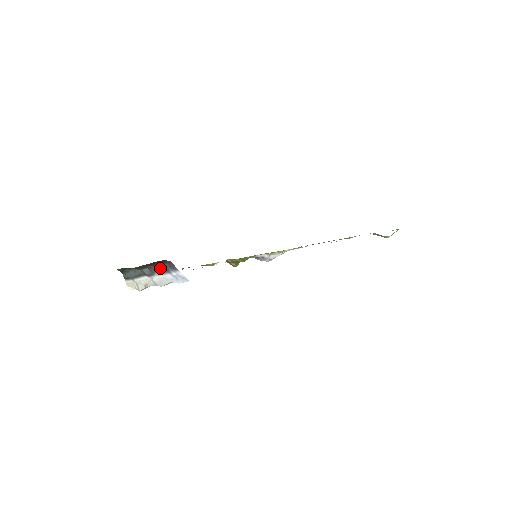
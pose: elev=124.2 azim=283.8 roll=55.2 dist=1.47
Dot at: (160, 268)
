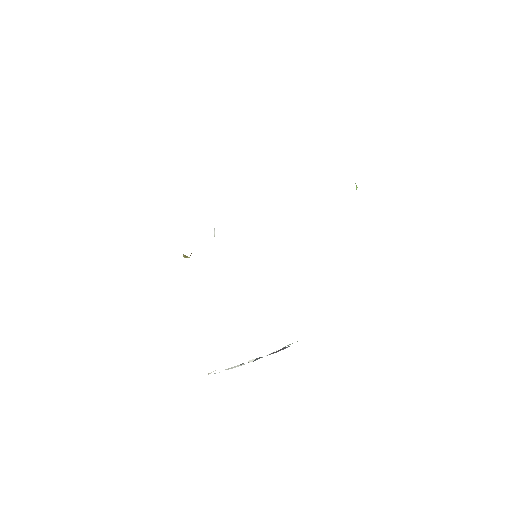
Dot at: (276, 352)
